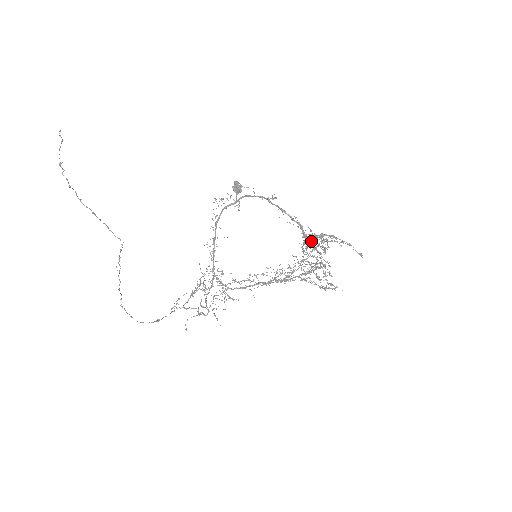
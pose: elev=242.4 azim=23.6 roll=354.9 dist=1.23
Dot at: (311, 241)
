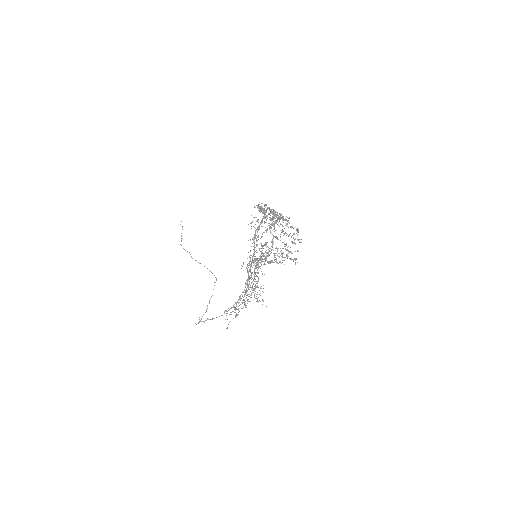
Dot at: (274, 225)
